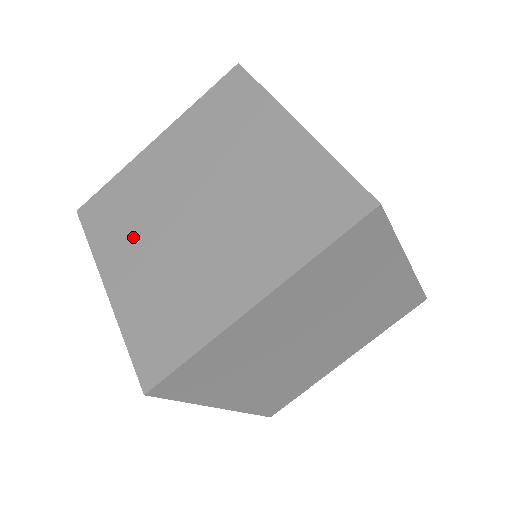
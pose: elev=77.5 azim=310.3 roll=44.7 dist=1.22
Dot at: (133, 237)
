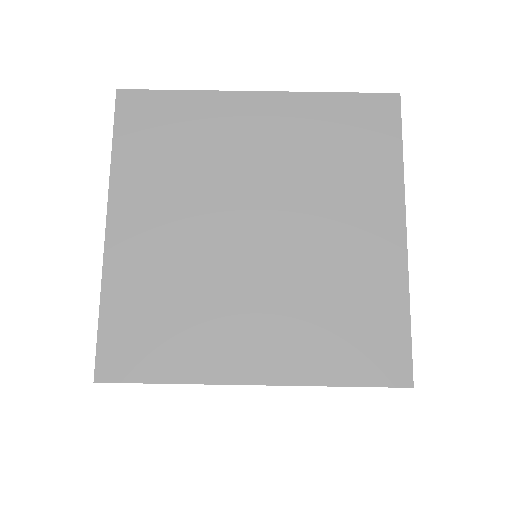
Dot at: (169, 195)
